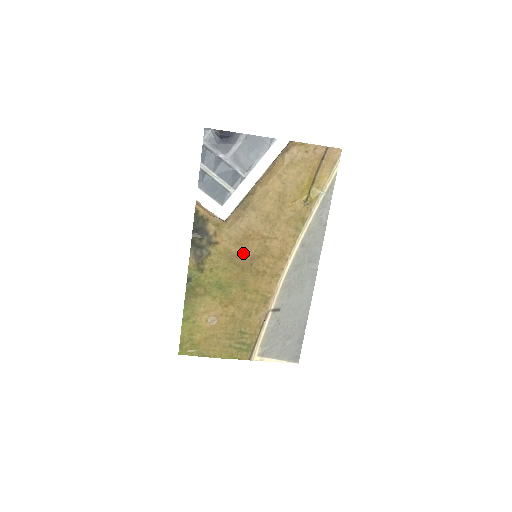
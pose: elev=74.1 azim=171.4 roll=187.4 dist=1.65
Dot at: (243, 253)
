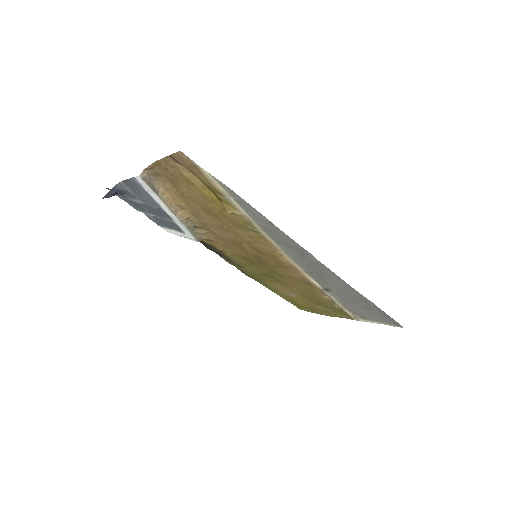
Dot at: (246, 255)
